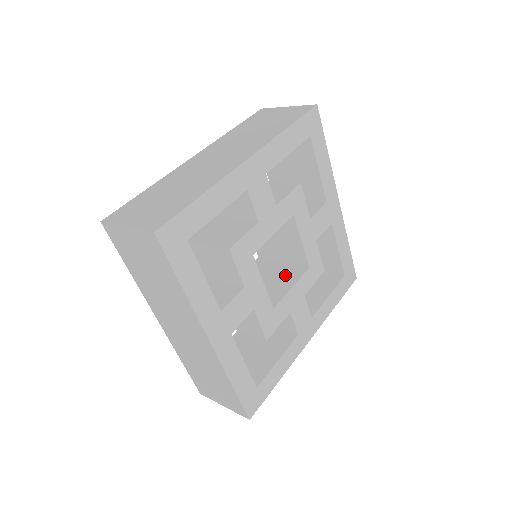
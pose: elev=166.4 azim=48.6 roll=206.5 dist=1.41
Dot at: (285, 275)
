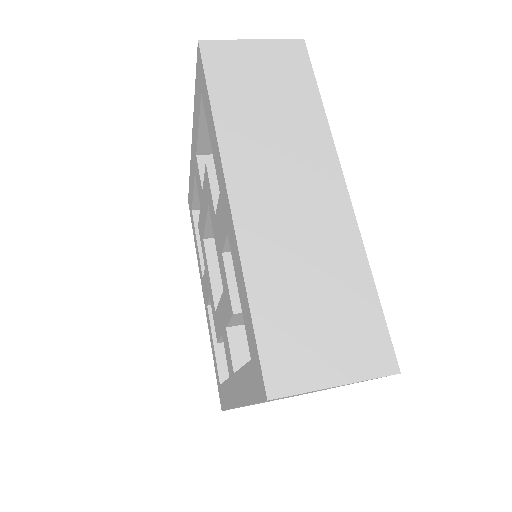
Dot at: occluded
